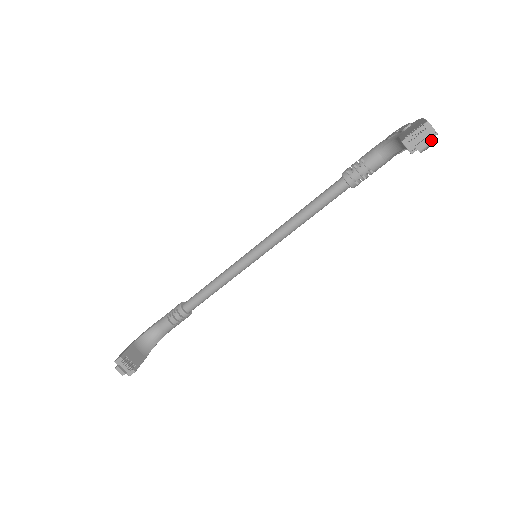
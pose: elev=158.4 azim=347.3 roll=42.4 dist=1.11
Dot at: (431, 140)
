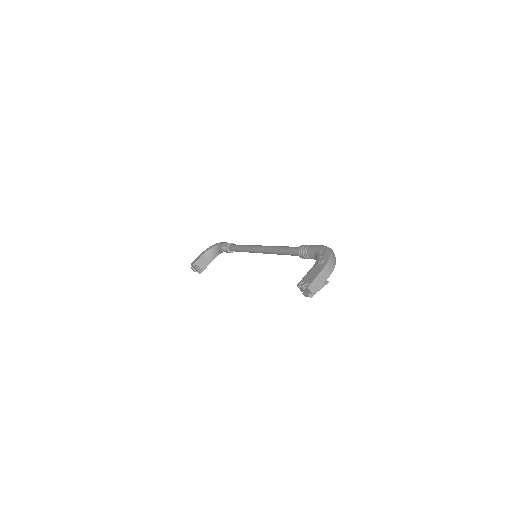
Dot at: occluded
